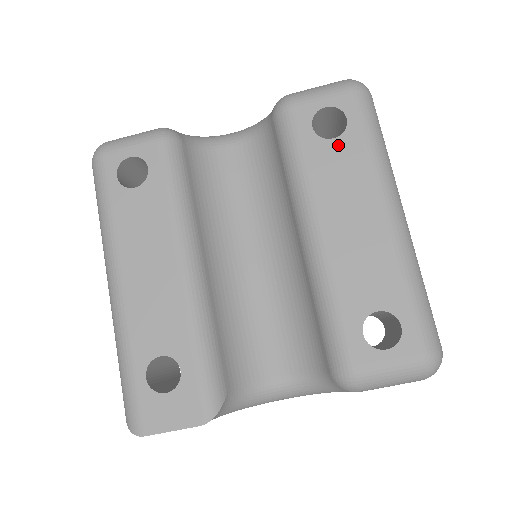
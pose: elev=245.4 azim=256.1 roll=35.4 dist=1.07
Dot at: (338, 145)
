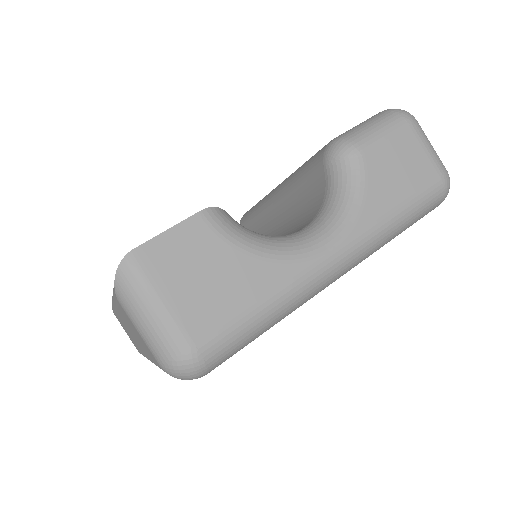
Dot at: occluded
